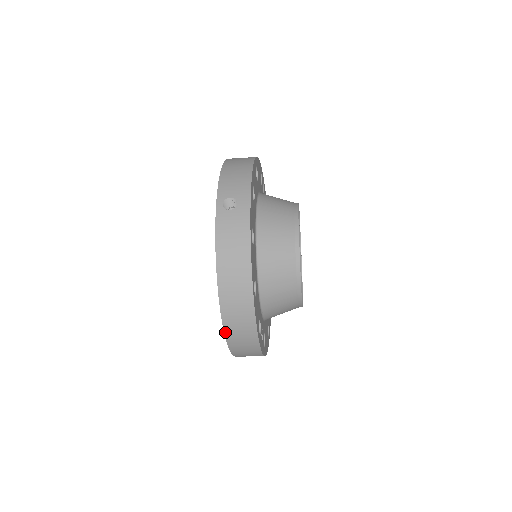
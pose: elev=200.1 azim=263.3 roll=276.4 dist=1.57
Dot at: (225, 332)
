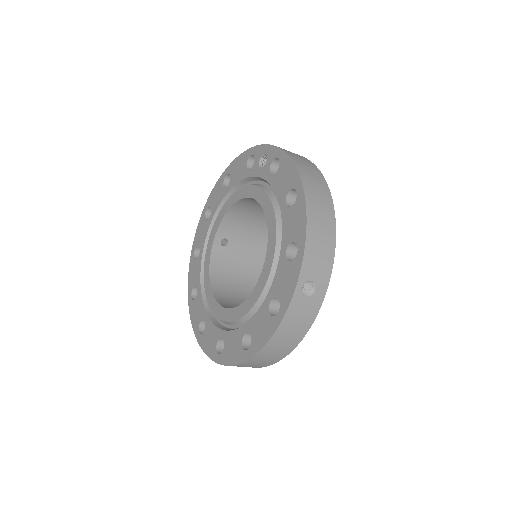
Dot at: (226, 365)
